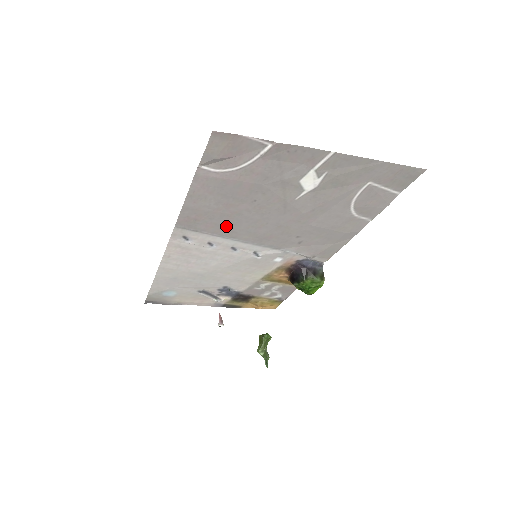
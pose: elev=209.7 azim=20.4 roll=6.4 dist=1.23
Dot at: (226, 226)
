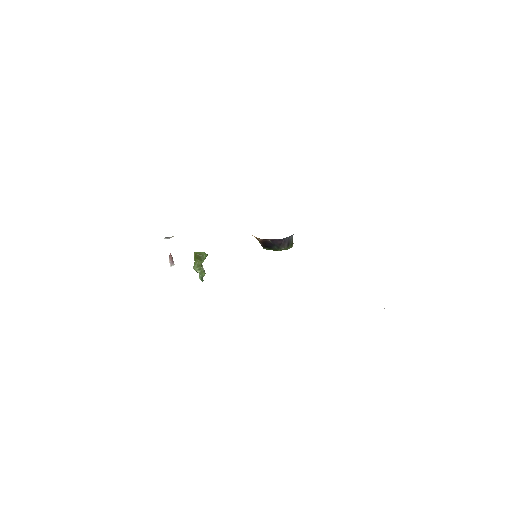
Dot at: occluded
